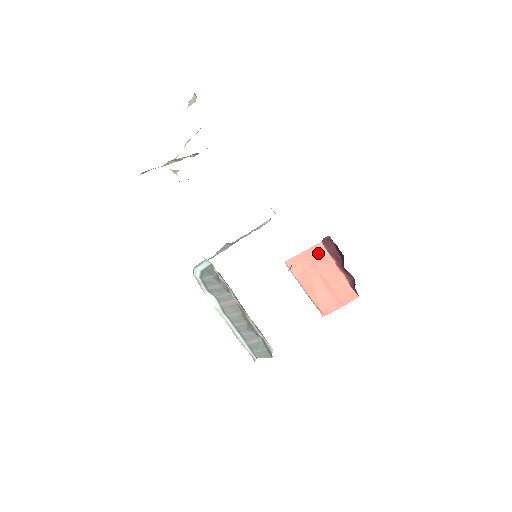
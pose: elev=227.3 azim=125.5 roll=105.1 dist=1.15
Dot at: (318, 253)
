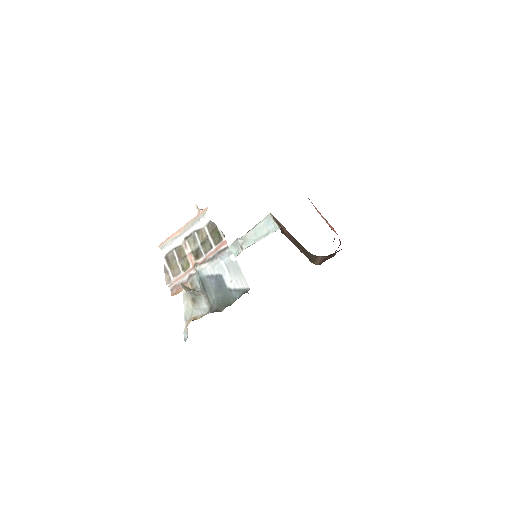
Dot at: occluded
